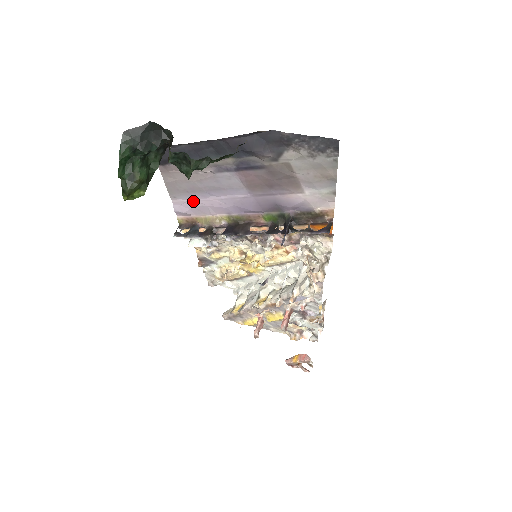
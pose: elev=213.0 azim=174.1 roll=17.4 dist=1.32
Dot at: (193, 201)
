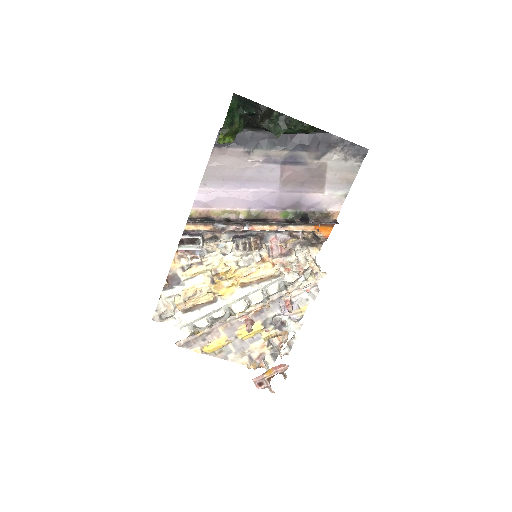
Dot at: (221, 191)
